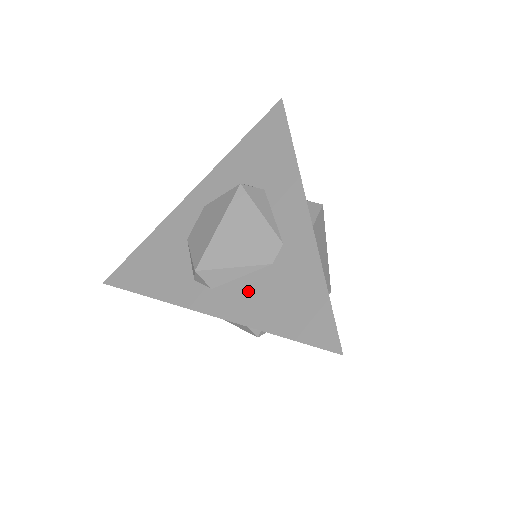
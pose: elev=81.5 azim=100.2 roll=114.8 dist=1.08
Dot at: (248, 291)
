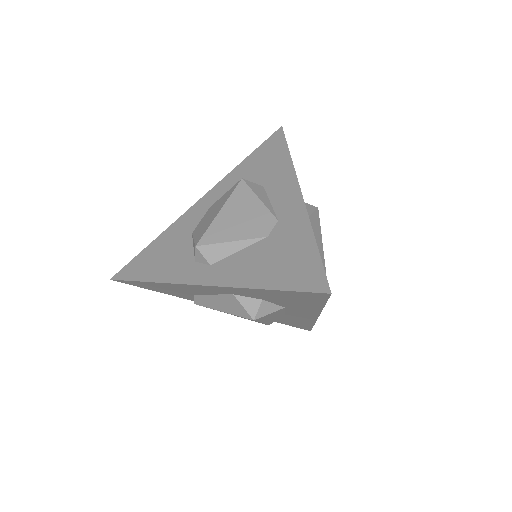
Dot at: (244, 261)
